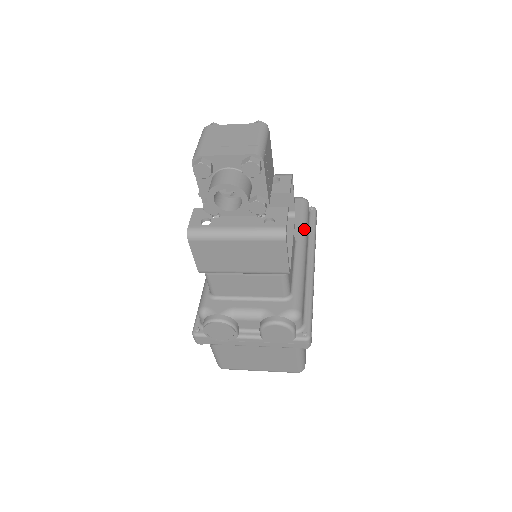
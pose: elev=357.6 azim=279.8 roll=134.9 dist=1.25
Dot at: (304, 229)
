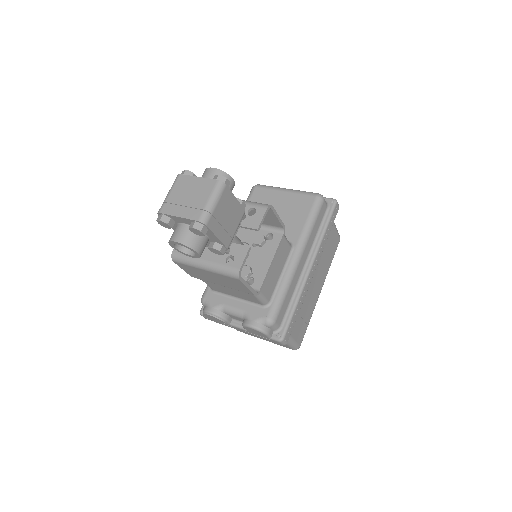
Dot at: (306, 233)
